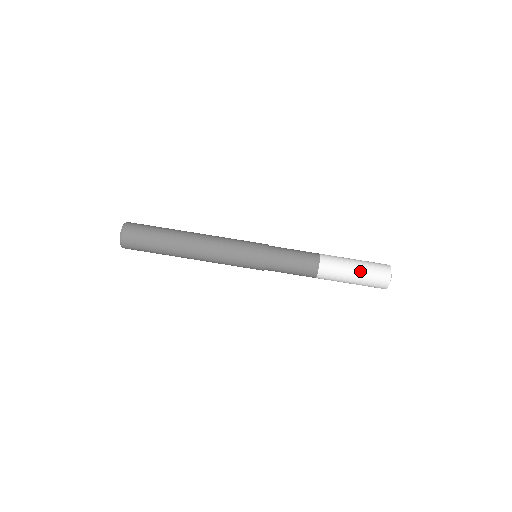
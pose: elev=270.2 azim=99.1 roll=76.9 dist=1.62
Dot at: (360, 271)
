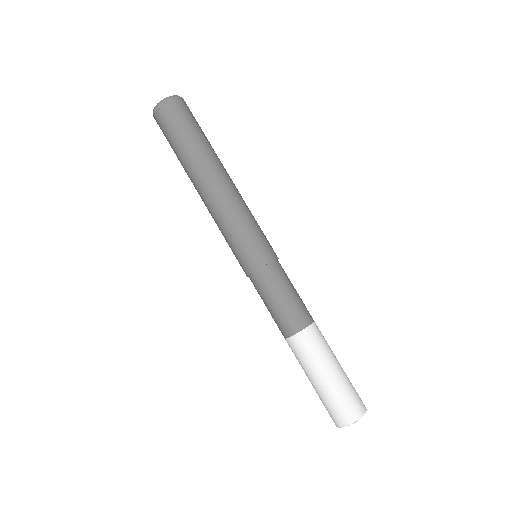
Dot at: (328, 384)
